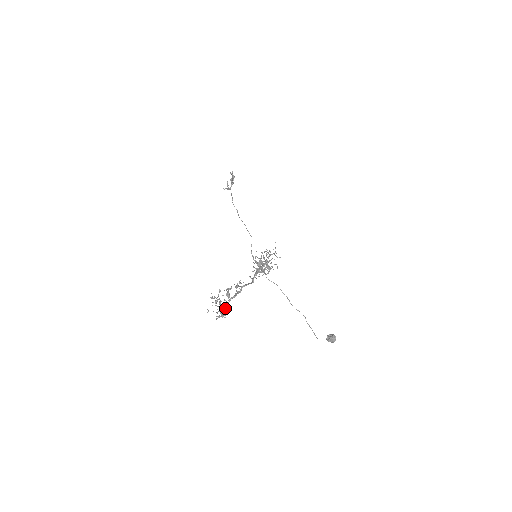
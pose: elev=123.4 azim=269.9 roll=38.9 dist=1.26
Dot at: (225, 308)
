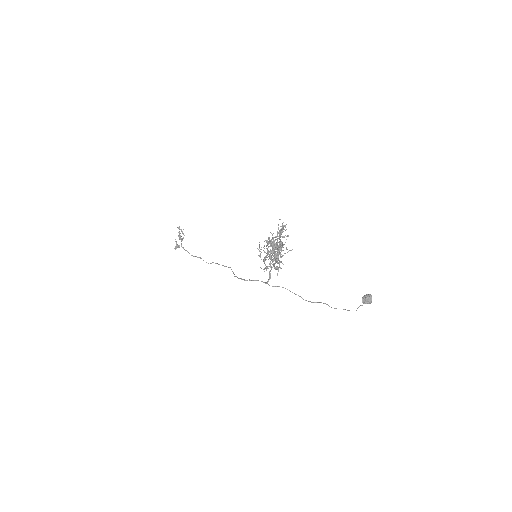
Dot at: occluded
